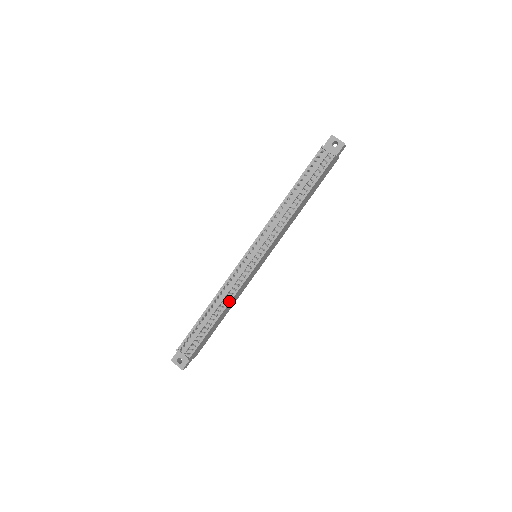
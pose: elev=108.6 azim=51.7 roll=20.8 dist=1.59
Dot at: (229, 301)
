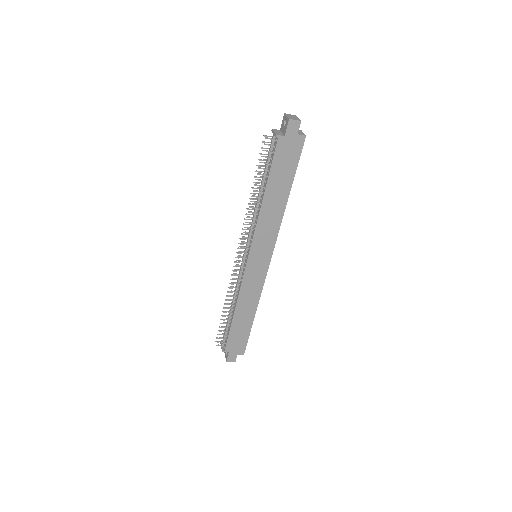
Dot at: (237, 300)
